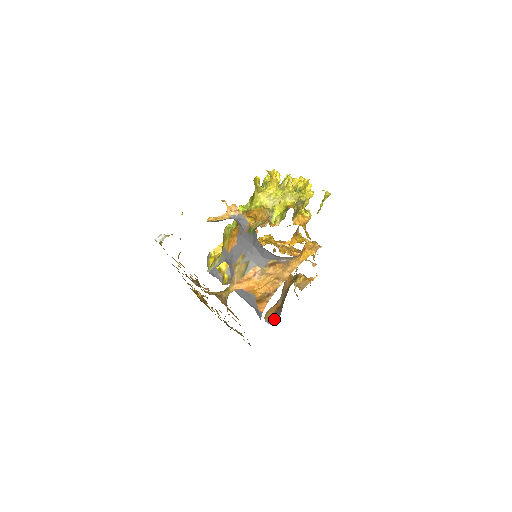
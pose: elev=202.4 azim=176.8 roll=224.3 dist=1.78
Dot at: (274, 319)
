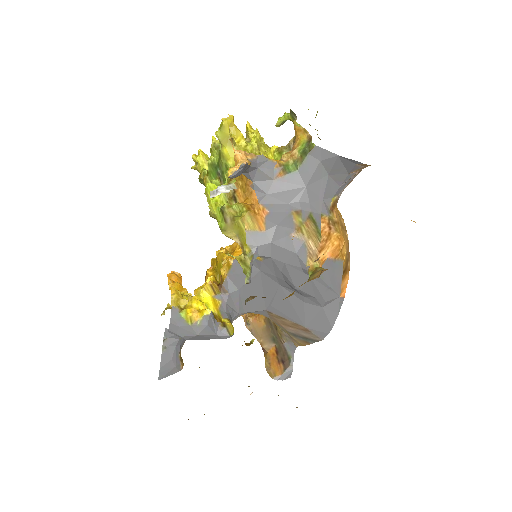
Dot at: (287, 365)
